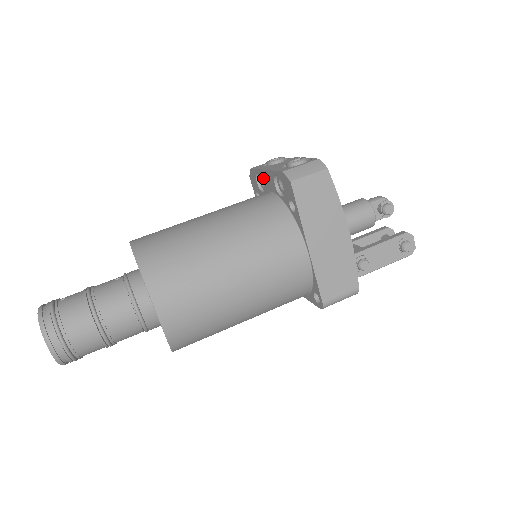
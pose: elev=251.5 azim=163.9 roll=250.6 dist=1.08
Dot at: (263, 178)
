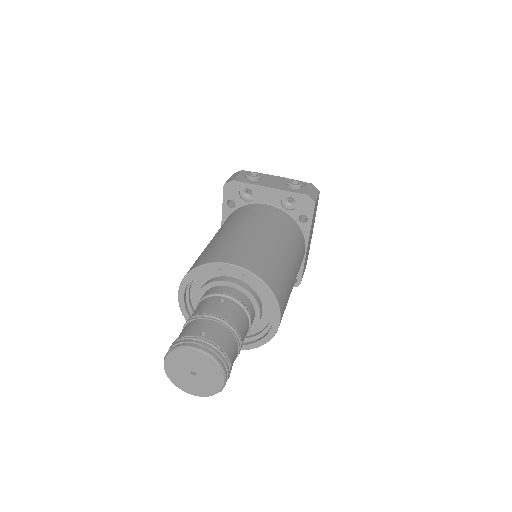
Dot at: (259, 192)
